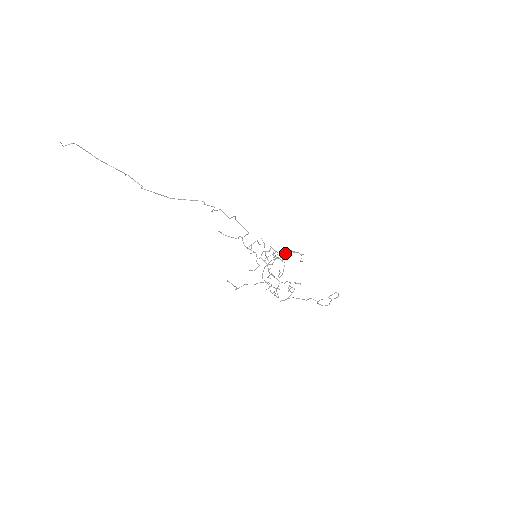
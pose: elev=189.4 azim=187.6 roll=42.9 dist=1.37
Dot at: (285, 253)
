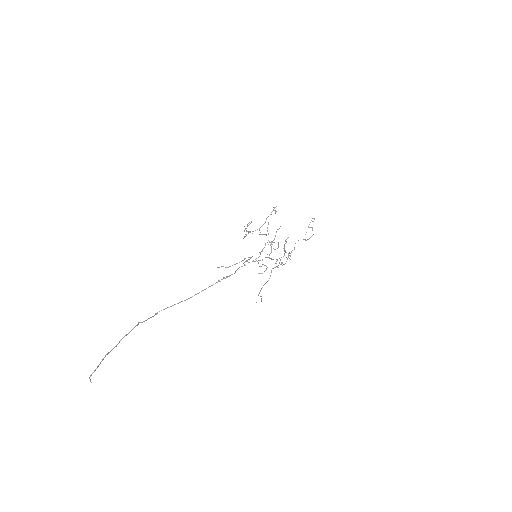
Dot at: (275, 235)
